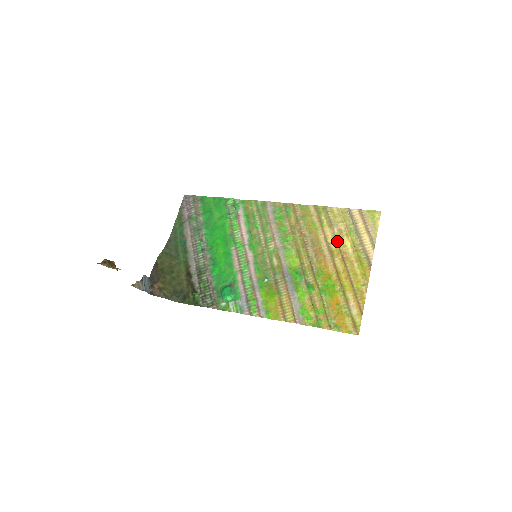
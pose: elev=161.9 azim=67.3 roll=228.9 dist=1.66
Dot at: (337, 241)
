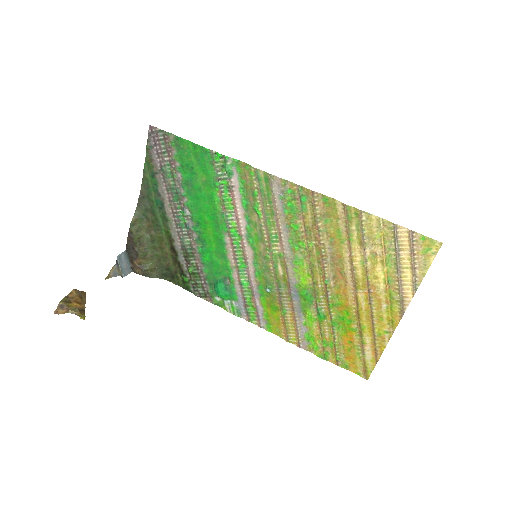
Dot at: (366, 269)
